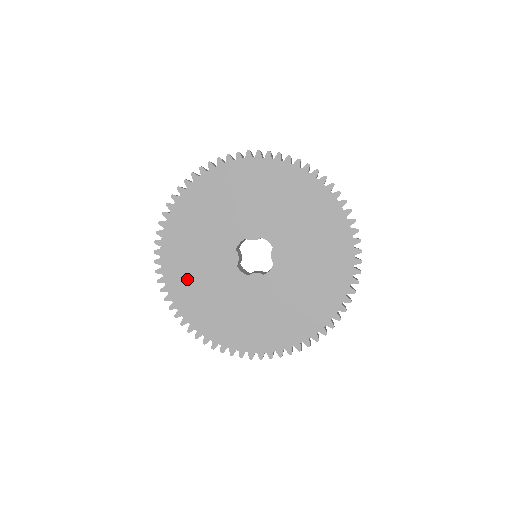
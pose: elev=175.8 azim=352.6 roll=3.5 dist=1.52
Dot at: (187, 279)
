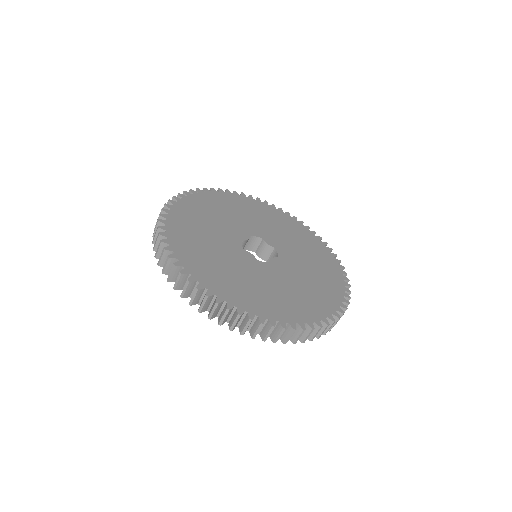
Dot at: (237, 287)
